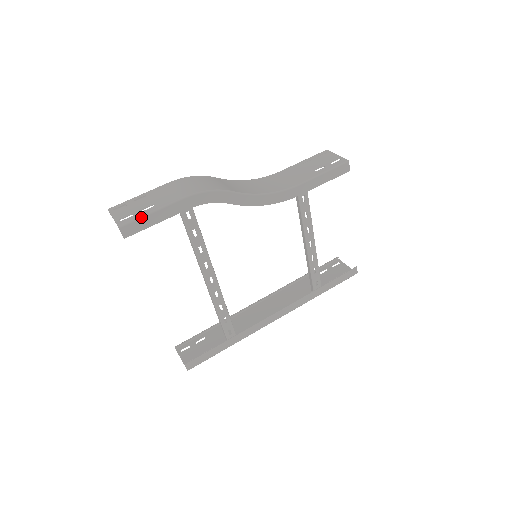
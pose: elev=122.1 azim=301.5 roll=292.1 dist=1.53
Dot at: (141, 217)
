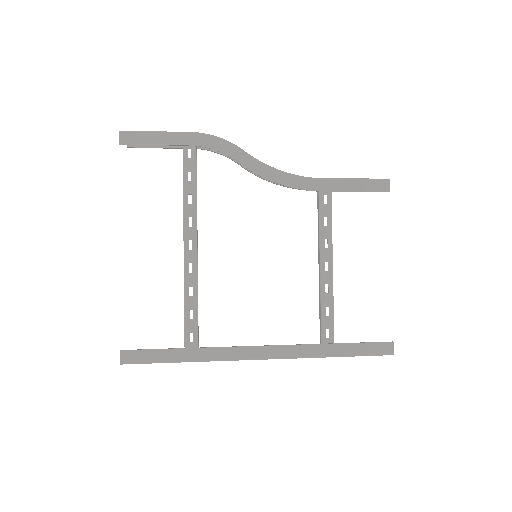
Dot at: (143, 131)
